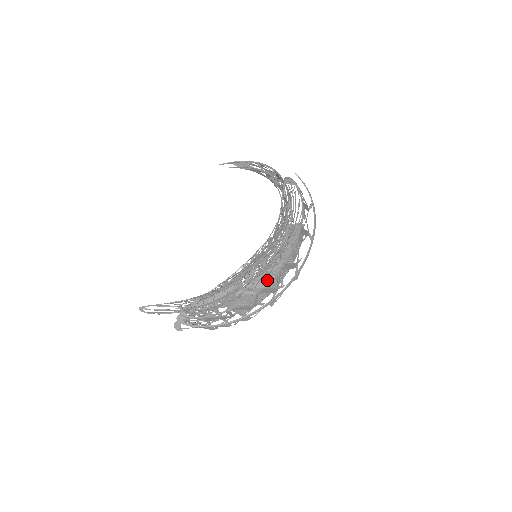
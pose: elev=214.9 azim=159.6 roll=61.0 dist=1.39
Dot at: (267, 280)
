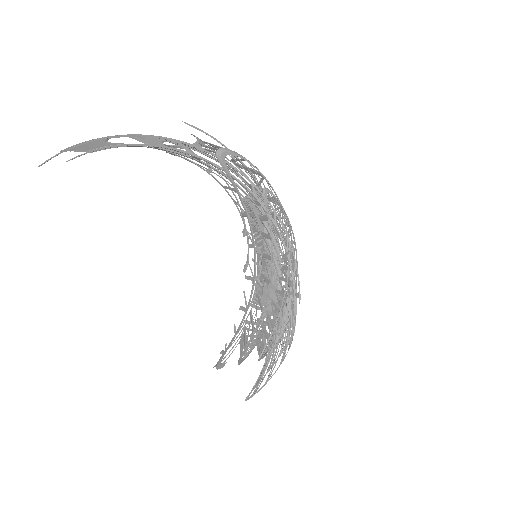
Dot at: occluded
